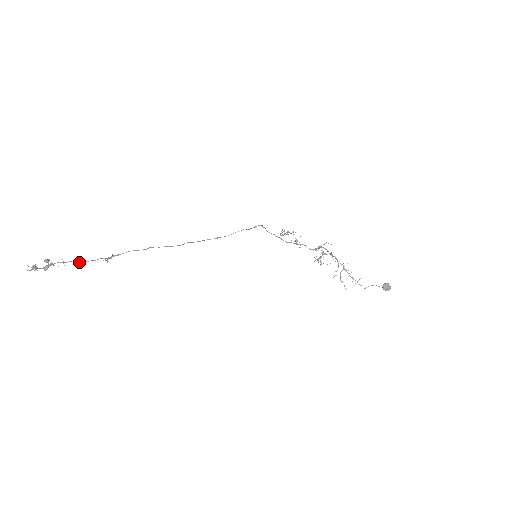
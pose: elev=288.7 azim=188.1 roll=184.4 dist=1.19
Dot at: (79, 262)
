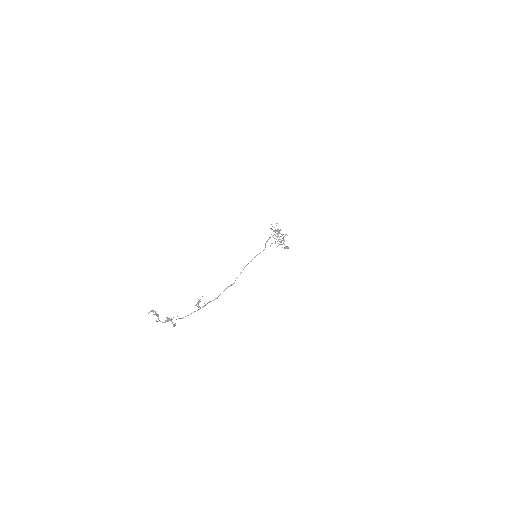
Dot at: occluded
